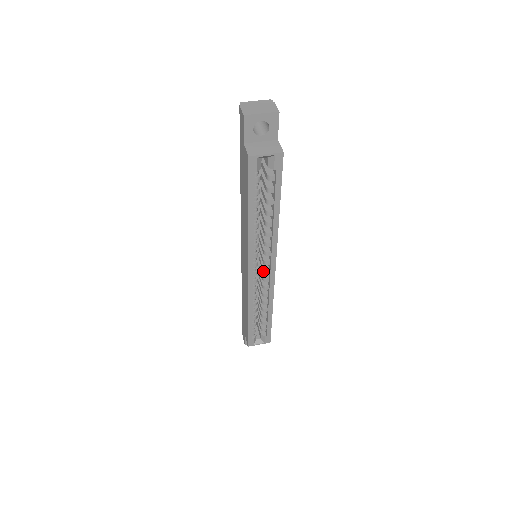
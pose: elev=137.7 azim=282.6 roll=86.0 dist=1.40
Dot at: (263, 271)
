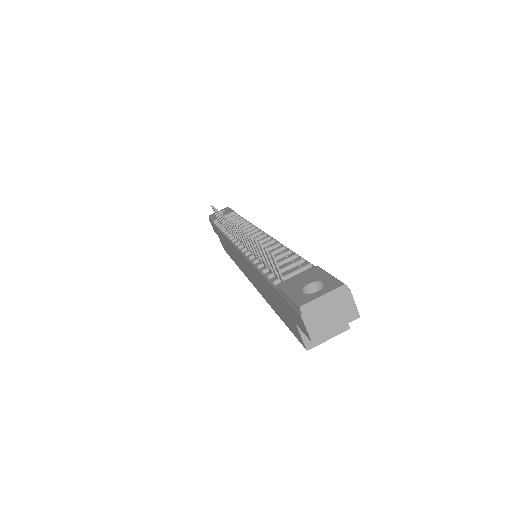
Dot at: occluded
